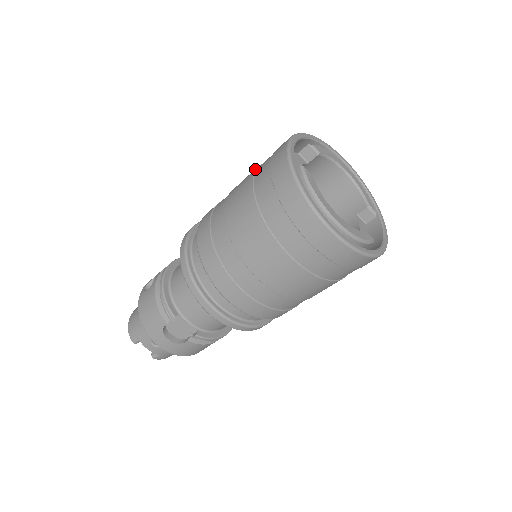
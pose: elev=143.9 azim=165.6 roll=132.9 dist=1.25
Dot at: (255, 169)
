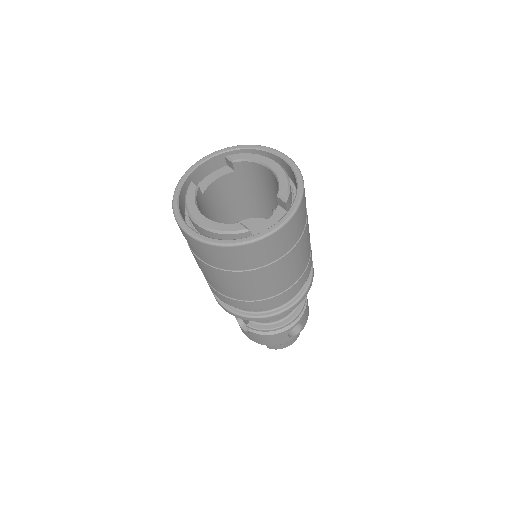
Dot at: occluded
